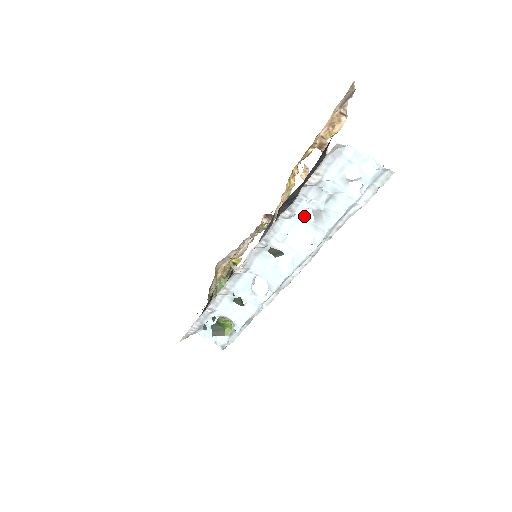
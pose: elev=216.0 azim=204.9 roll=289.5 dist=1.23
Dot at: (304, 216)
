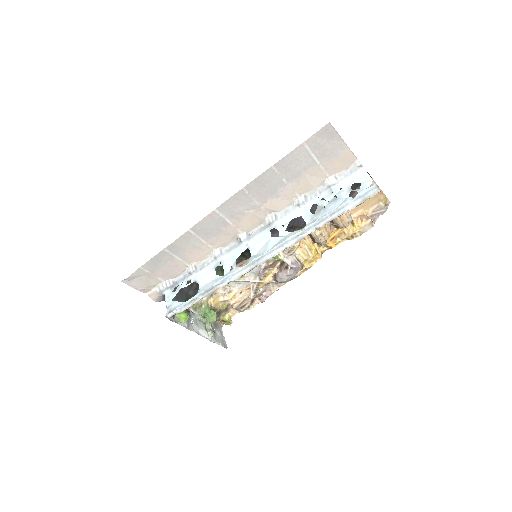
Dot at: occluded
